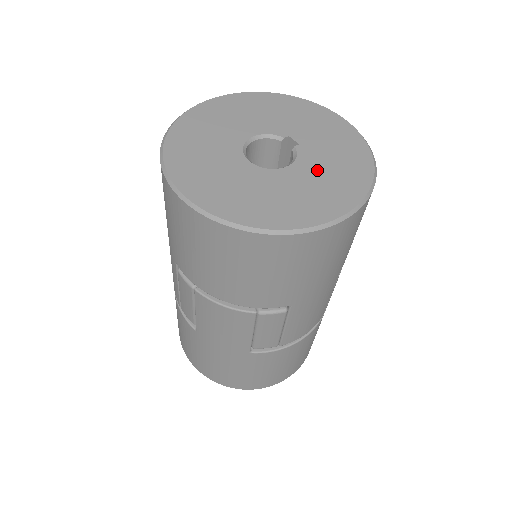
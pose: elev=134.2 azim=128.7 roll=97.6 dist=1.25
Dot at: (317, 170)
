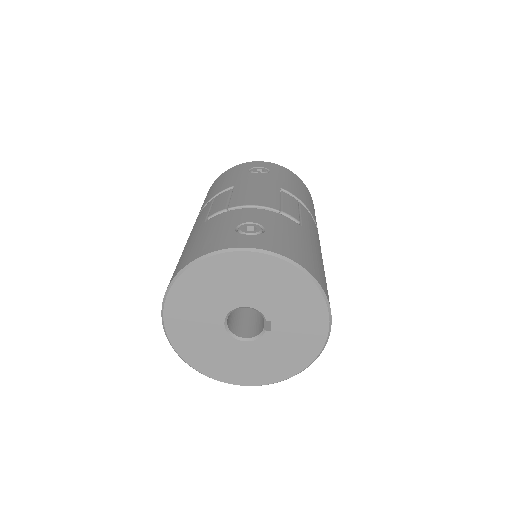
Dot at: (260, 355)
